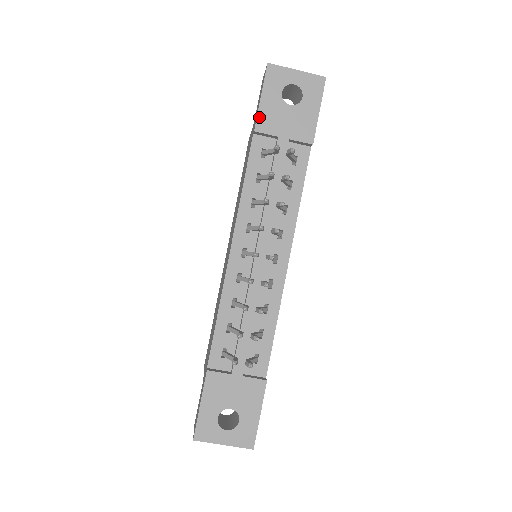
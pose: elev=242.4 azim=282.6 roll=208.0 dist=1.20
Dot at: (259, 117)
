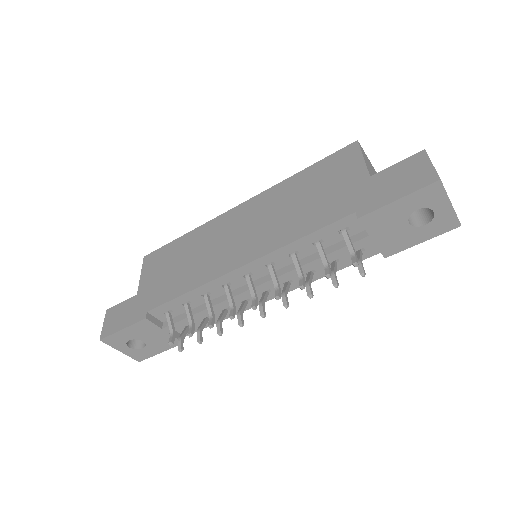
Dot at: (375, 212)
